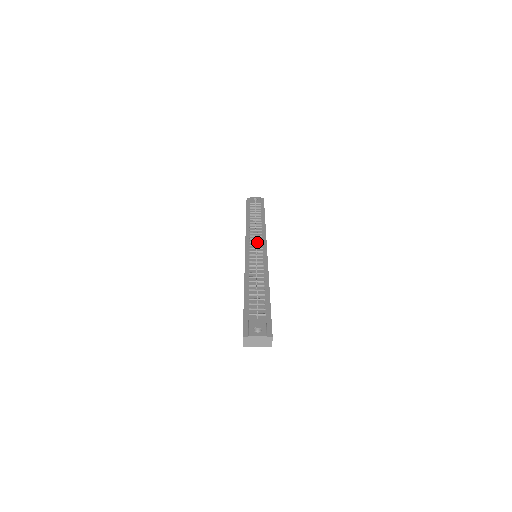
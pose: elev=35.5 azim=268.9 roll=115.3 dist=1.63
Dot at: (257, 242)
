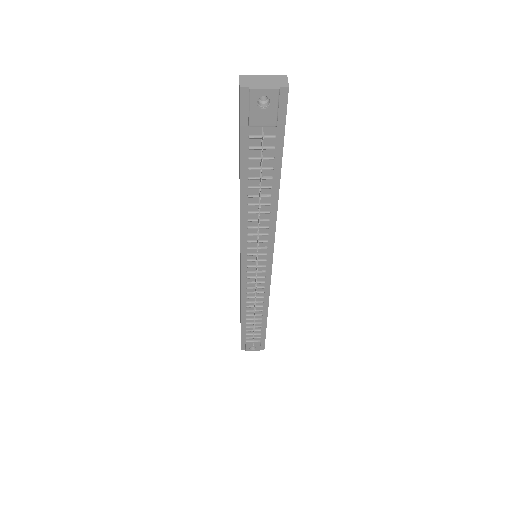
Dot at: (259, 255)
